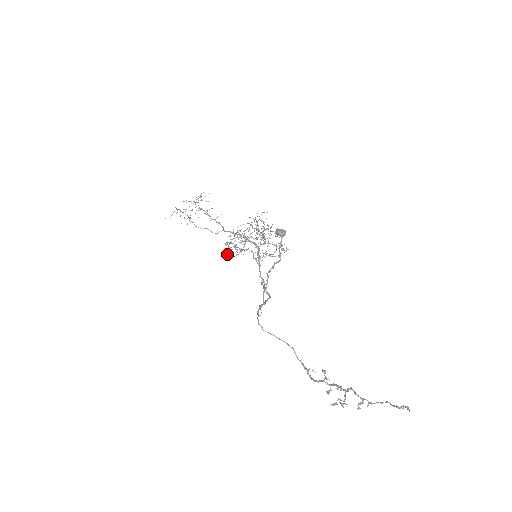
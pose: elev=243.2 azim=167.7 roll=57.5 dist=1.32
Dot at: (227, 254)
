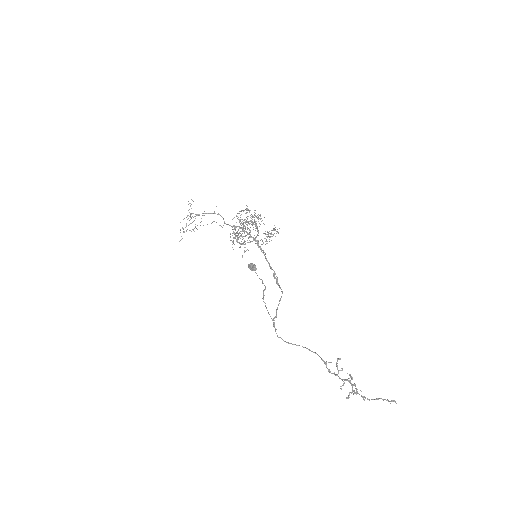
Dot at: occluded
